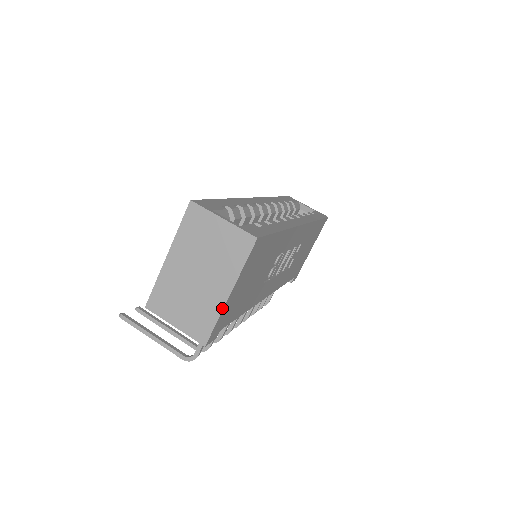
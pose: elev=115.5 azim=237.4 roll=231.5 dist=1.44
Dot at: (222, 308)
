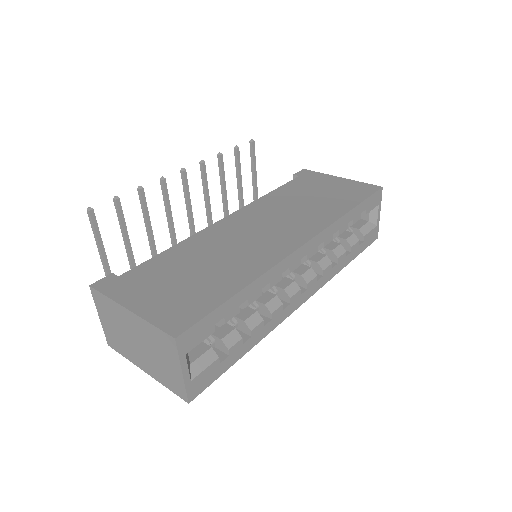
Dot at: (134, 364)
